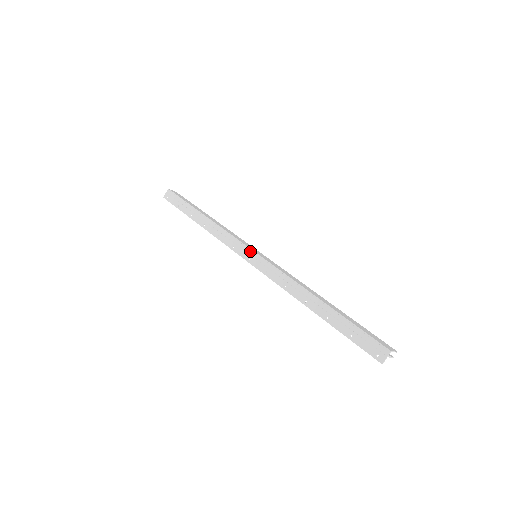
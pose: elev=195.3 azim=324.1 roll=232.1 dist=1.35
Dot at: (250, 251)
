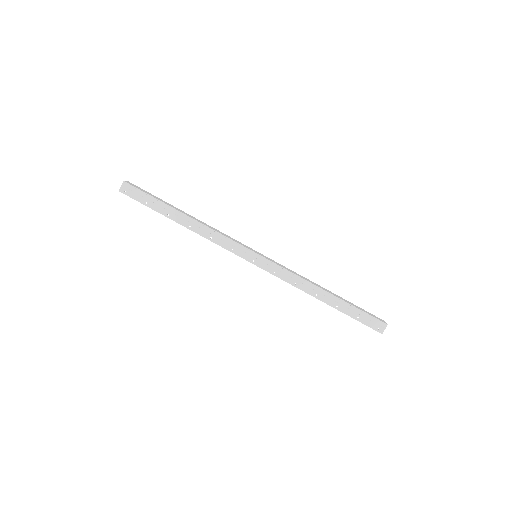
Dot at: (253, 253)
